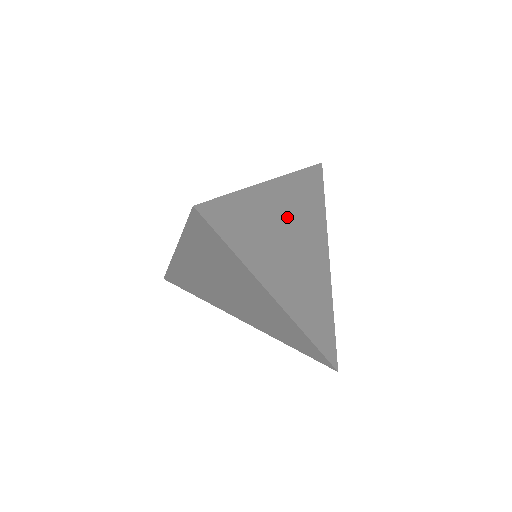
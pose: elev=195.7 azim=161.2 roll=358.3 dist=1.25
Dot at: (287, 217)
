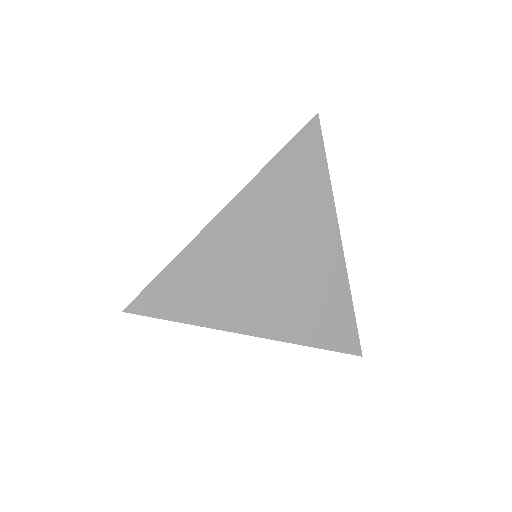
Dot at: occluded
